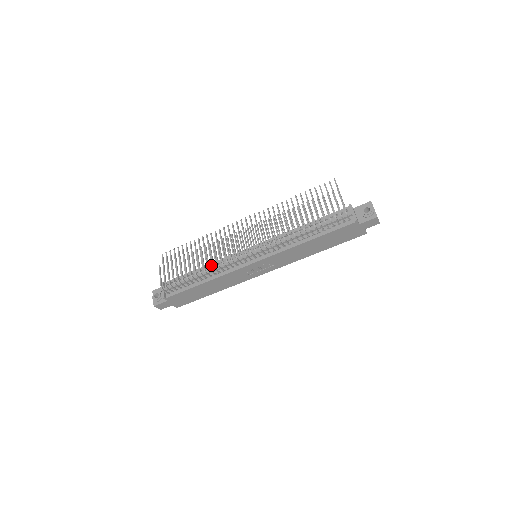
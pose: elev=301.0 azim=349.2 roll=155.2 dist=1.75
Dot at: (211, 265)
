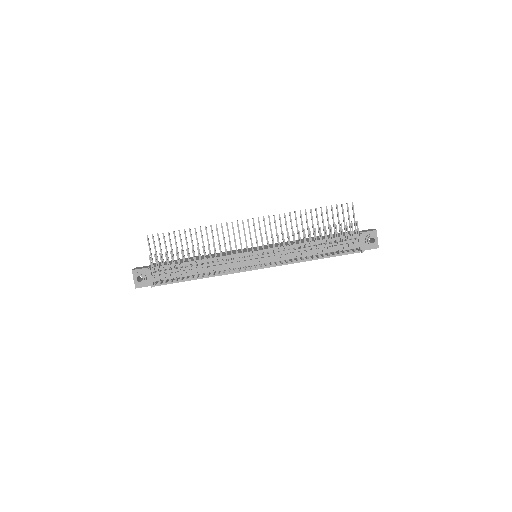
Dot at: (209, 261)
